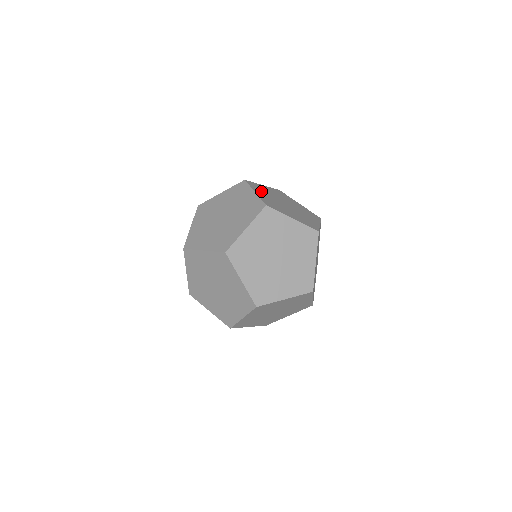
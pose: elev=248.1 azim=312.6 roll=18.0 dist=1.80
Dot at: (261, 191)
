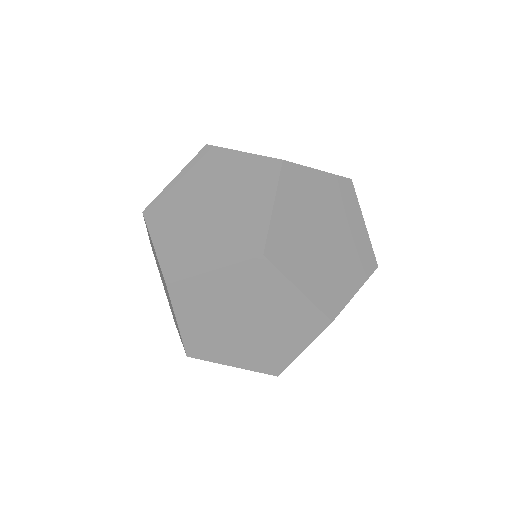
Dot at: (166, 221)
